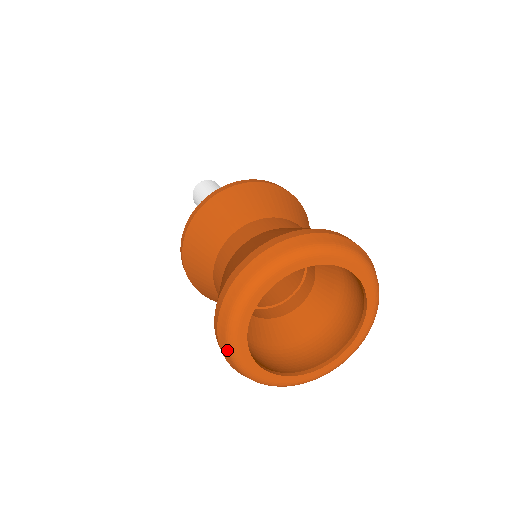
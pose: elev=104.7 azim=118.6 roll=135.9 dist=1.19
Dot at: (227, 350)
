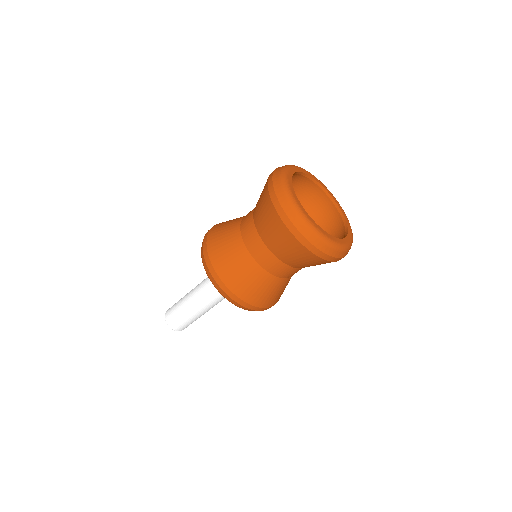
Dot at: (302, 223)
